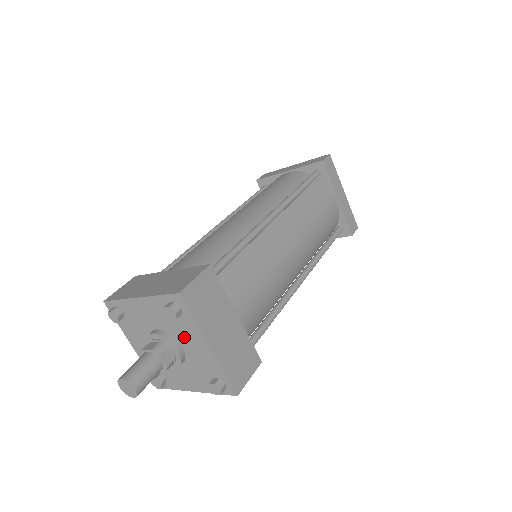
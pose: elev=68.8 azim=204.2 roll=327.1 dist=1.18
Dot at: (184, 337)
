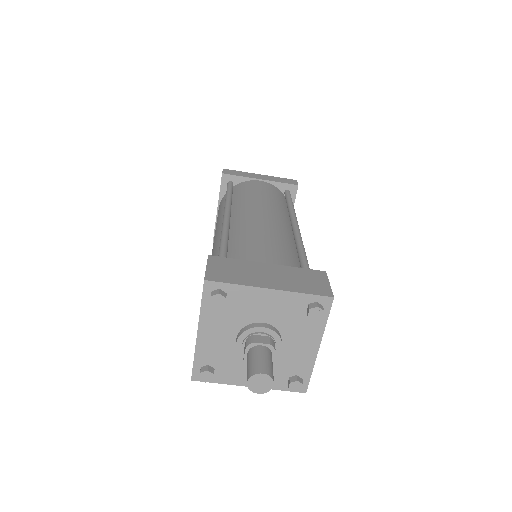
Dot at: (252, 311)
